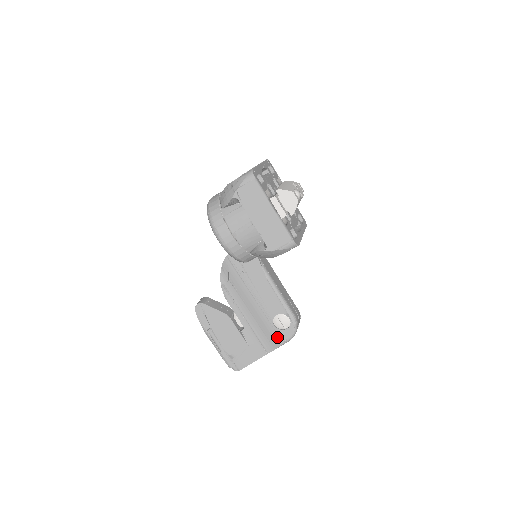
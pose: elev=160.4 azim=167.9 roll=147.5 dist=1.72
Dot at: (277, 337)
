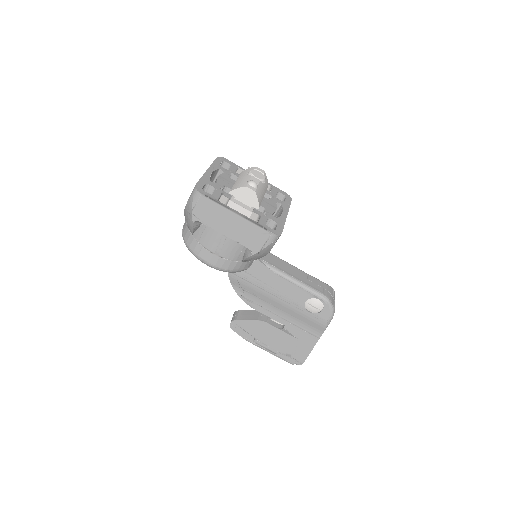
Dot at: (318, 321)
